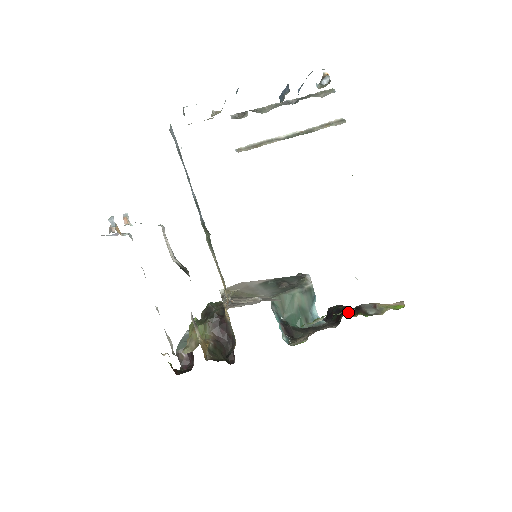
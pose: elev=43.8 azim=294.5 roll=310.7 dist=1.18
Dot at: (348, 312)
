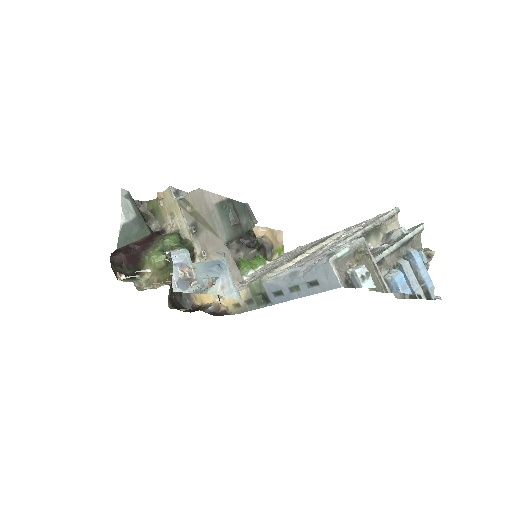
Dot at: (259, 256)
